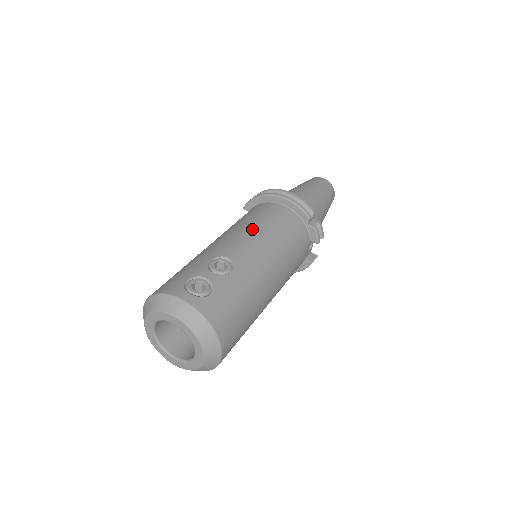
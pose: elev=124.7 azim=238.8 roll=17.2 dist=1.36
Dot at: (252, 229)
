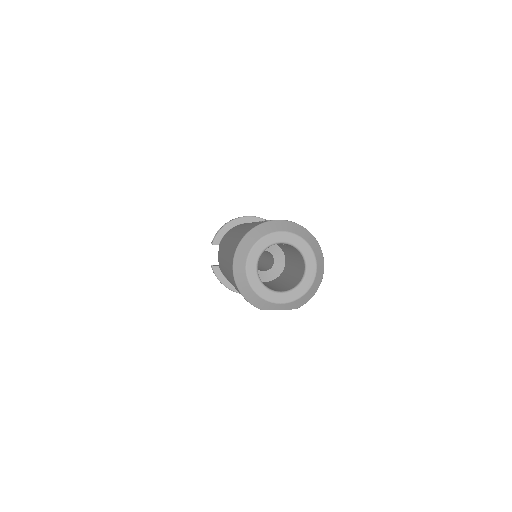
Dot at: occluded
